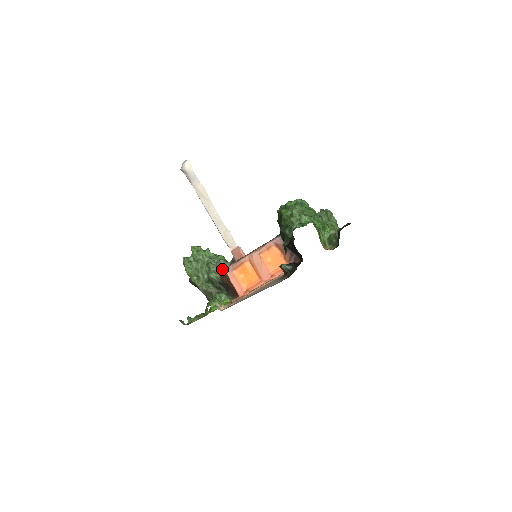
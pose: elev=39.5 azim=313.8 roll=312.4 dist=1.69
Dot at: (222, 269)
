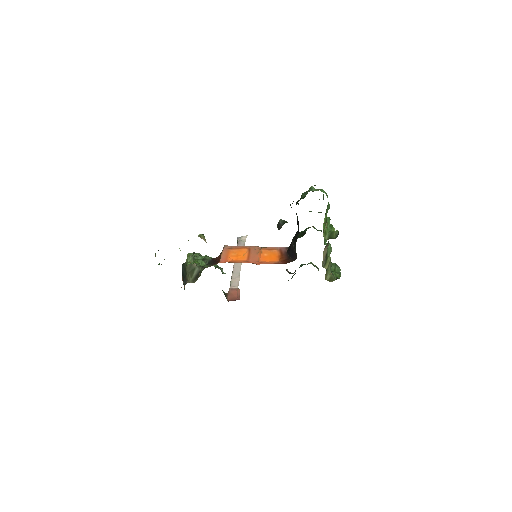
Dot at: occluded
